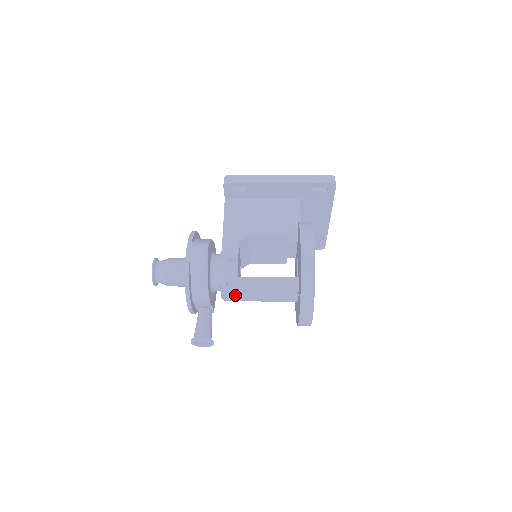
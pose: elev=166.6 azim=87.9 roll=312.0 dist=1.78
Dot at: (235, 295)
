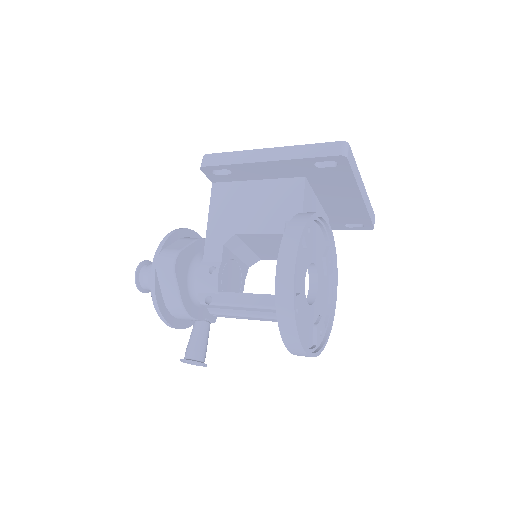
Dot at: (219, 313)
